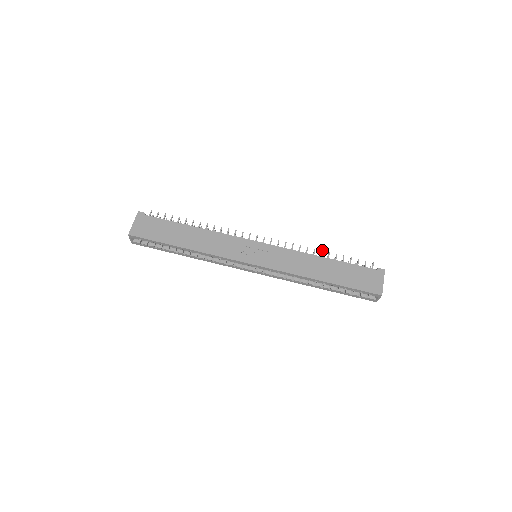
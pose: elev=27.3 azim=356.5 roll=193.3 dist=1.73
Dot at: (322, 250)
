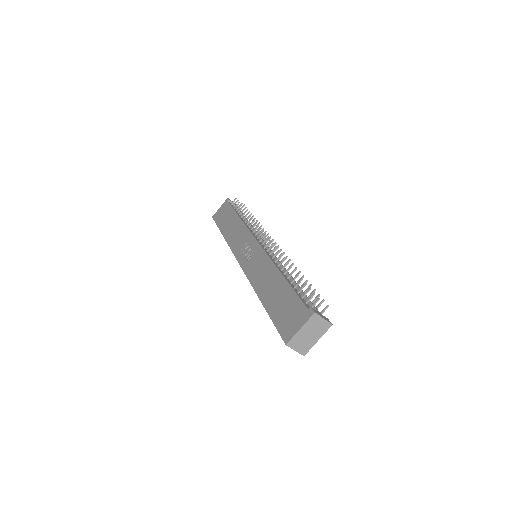
Dot at: (291, 265)
